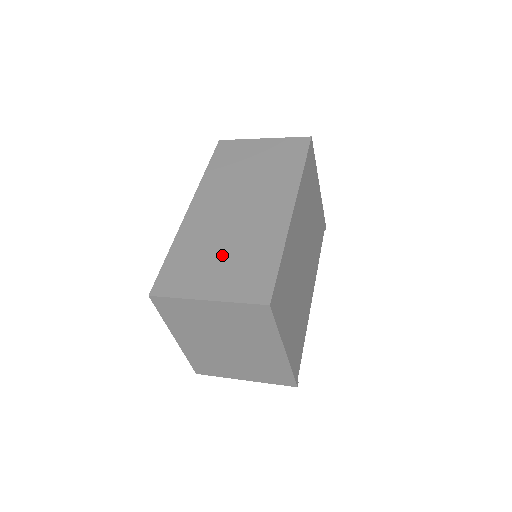
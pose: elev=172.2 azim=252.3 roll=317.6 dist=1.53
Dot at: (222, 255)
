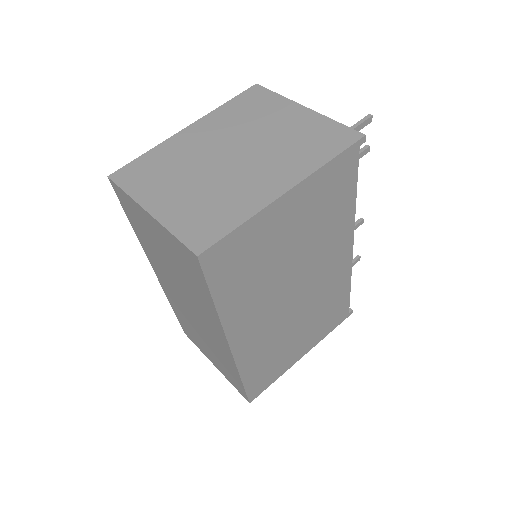
Dot at: (204, 343)
